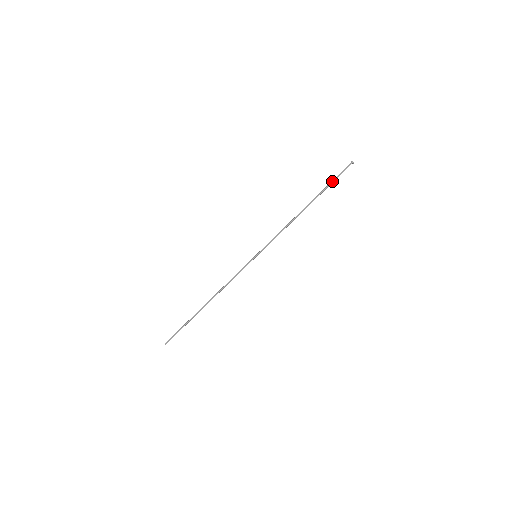
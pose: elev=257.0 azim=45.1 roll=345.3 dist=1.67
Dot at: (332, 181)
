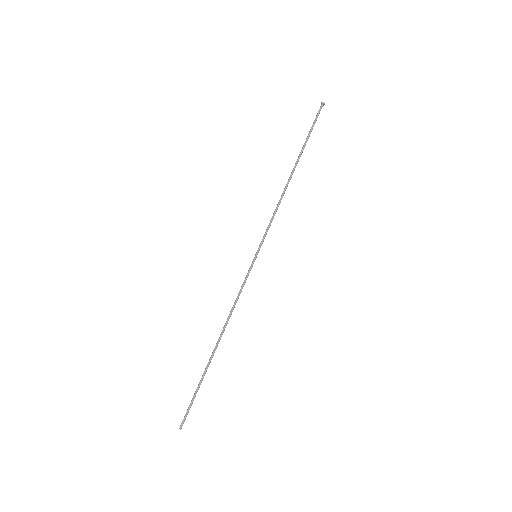
Dot at: (309, 132)
